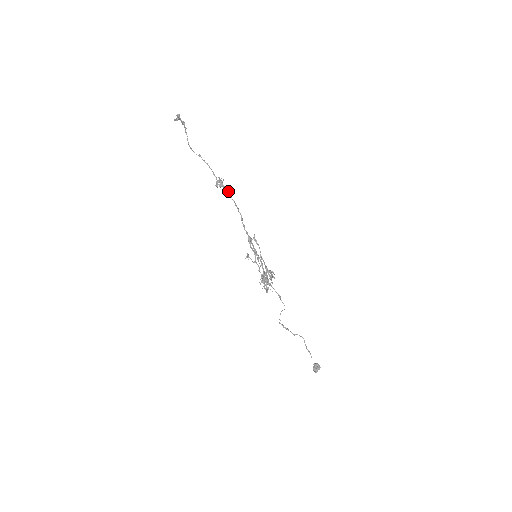
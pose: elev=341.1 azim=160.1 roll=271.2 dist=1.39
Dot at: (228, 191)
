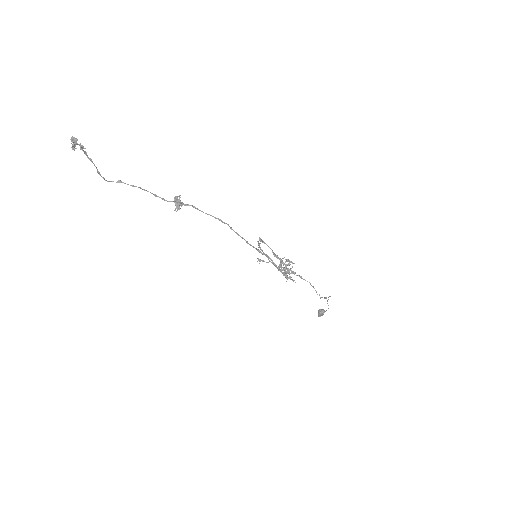
Dot at: (193, 207)
